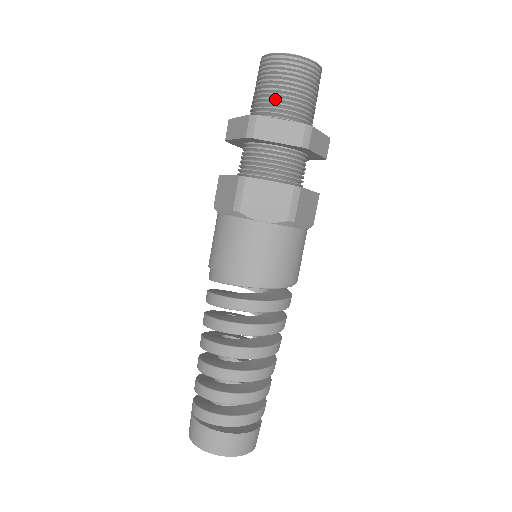
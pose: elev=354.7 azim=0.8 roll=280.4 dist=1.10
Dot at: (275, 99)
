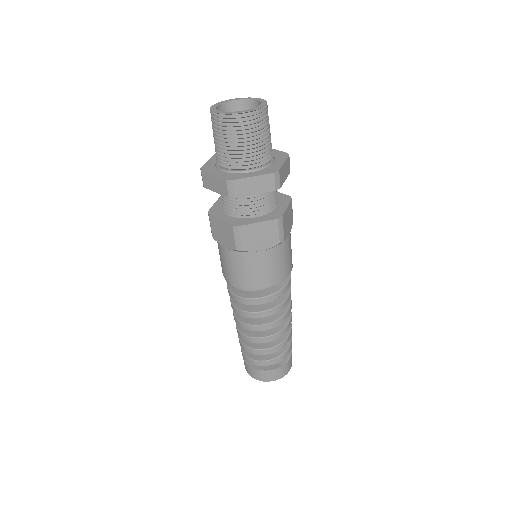
Dot at: (217, 150)
